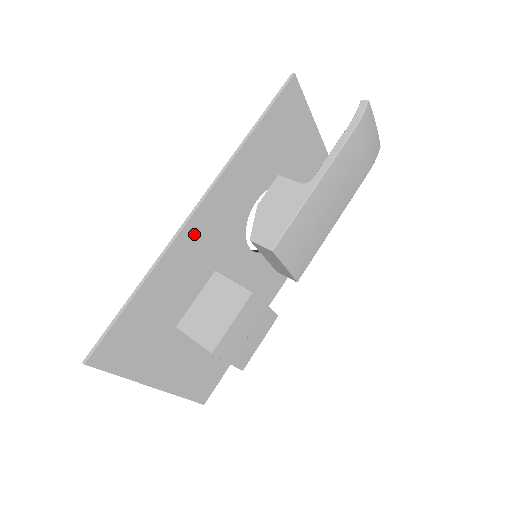
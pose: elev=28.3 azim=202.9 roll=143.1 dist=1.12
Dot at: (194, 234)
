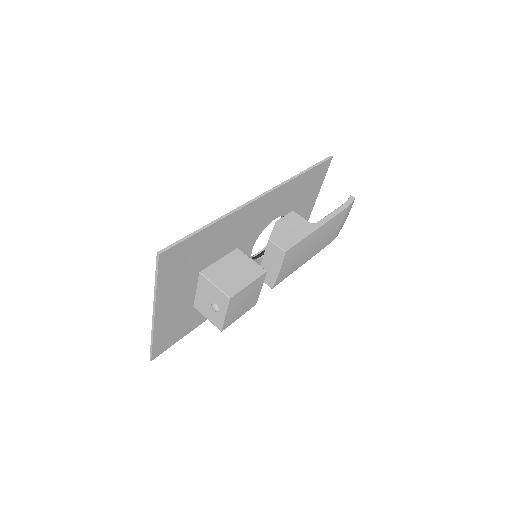
Dot at: (249, 212)
